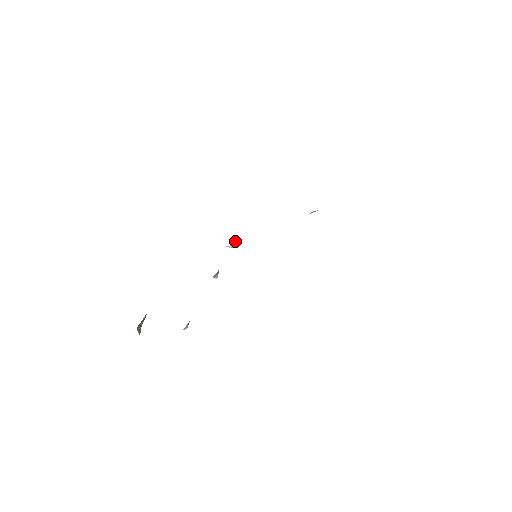
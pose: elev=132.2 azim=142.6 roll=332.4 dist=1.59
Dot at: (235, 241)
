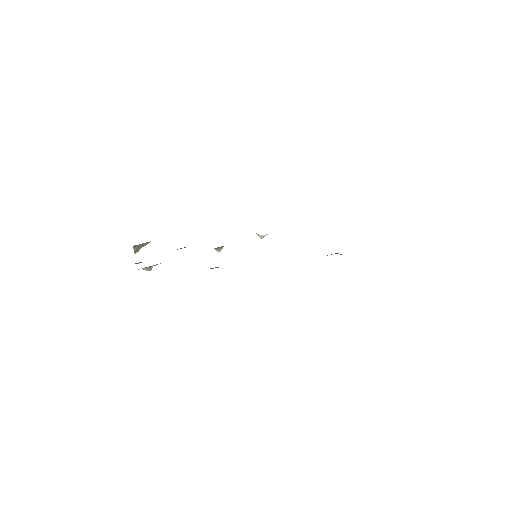
Dot at: (266, 234)
